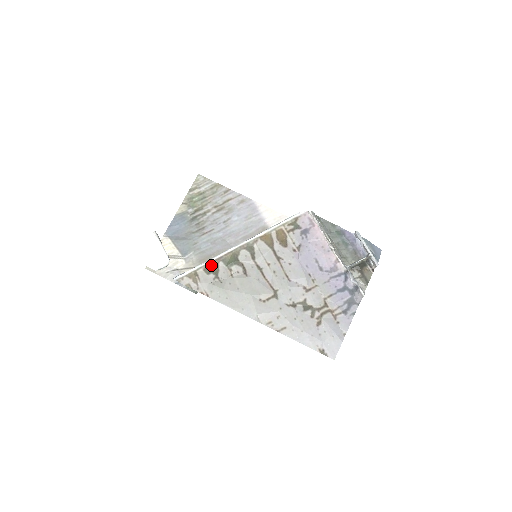
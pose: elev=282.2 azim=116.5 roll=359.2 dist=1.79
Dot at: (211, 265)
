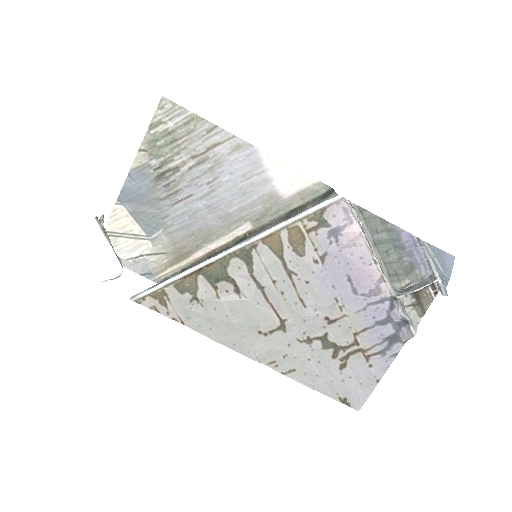
Dot at: (186, 280)
